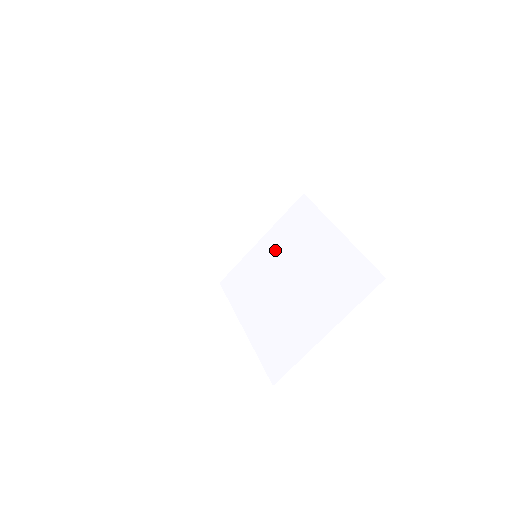
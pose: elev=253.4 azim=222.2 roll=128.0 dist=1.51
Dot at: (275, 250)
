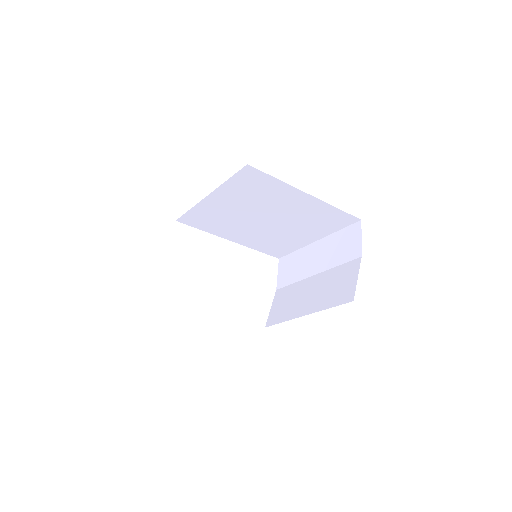
Dot at: (235, 204)
